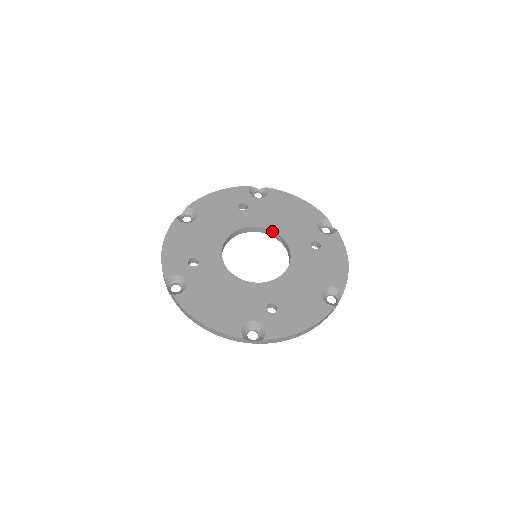
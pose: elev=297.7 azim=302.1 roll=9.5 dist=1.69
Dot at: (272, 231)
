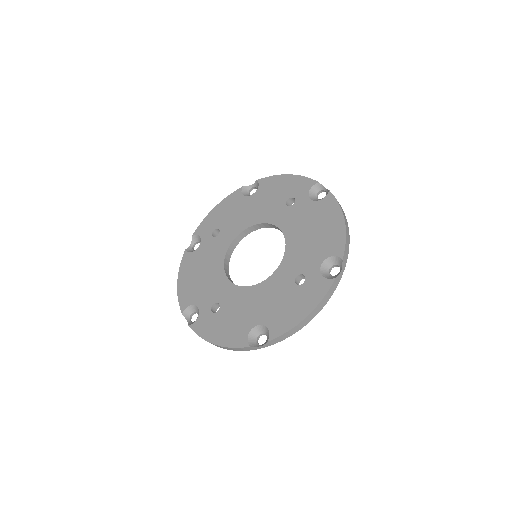
Dot at: (285, 240)
